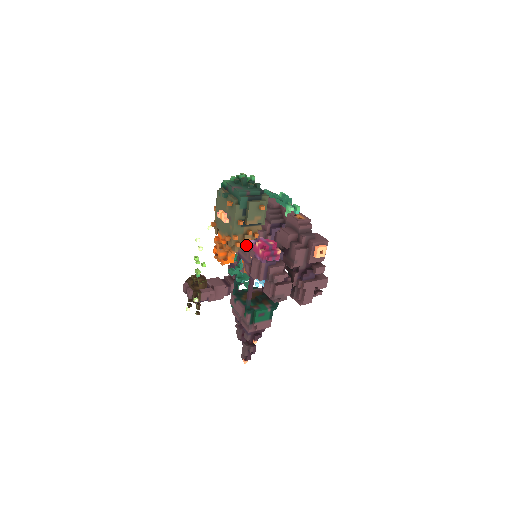
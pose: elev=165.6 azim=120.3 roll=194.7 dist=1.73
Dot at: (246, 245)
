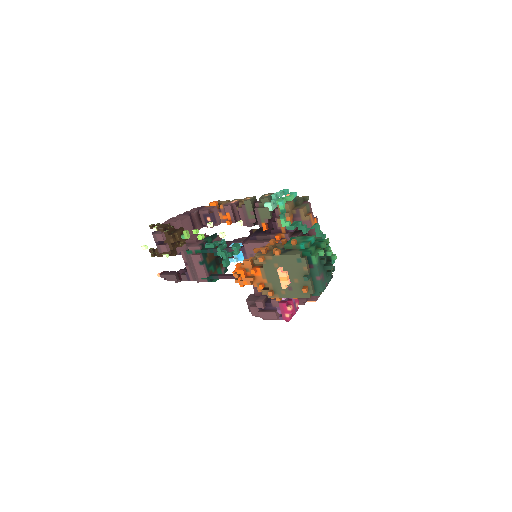
Dot at: occluded
